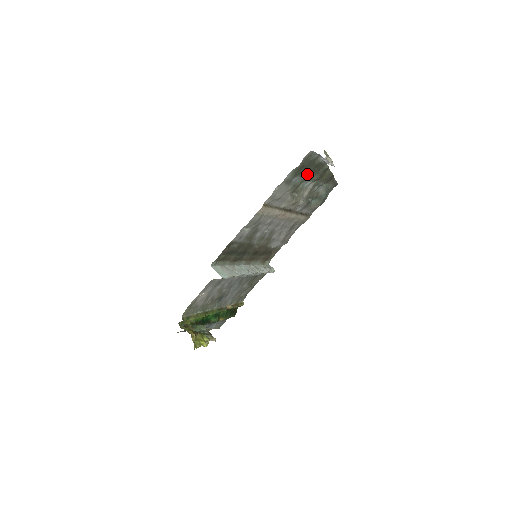
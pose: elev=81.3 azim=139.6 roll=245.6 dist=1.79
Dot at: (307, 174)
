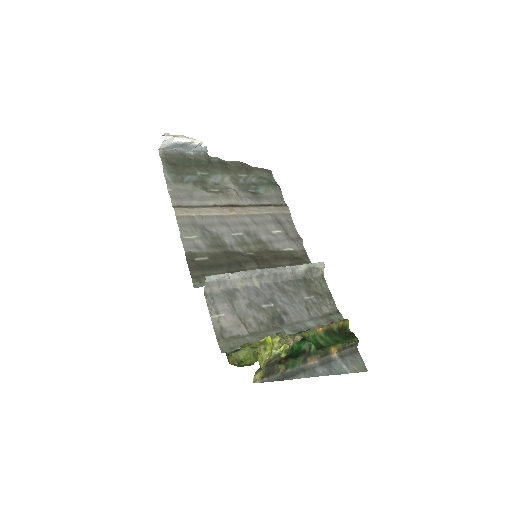
Dot at: (197, 170)
